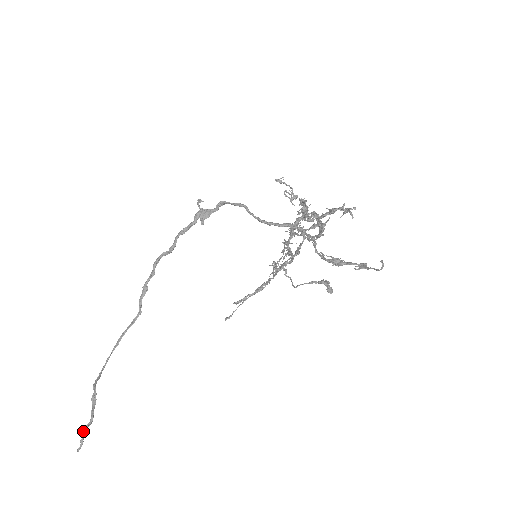
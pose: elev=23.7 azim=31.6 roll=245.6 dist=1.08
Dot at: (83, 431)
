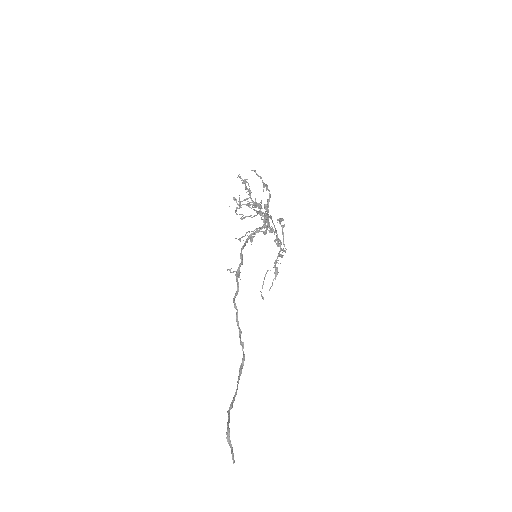
Dot at: (228, 443)
